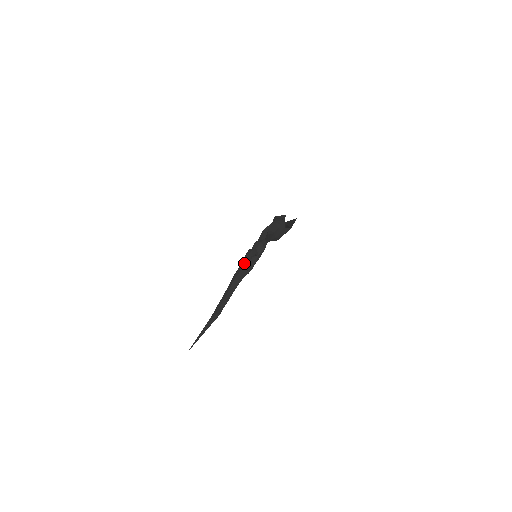
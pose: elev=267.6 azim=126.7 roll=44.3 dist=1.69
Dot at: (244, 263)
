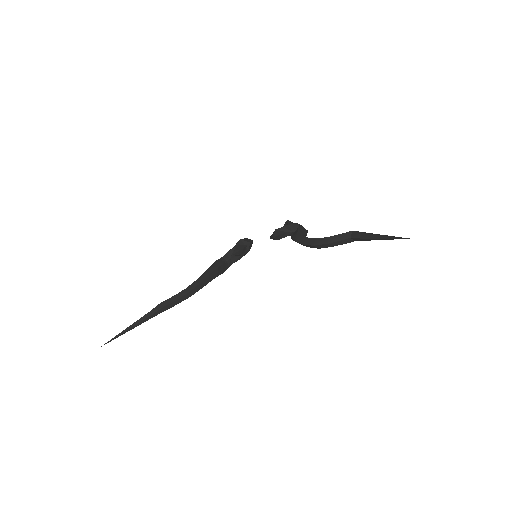
Dot at: (221, 258)
